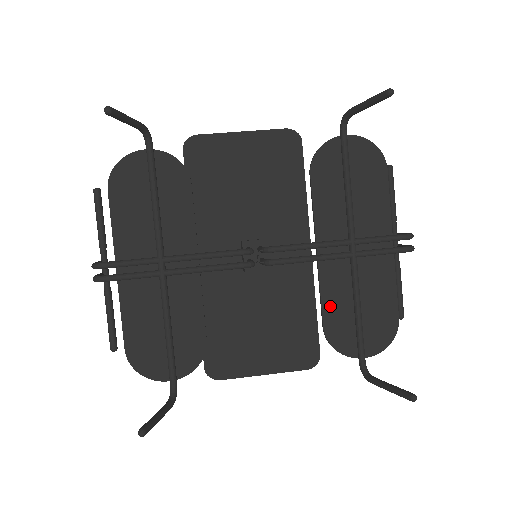
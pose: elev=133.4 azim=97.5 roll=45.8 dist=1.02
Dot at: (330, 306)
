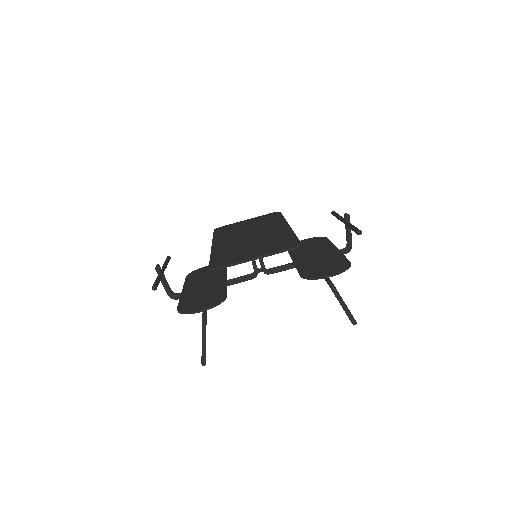
Dot at: occluded
